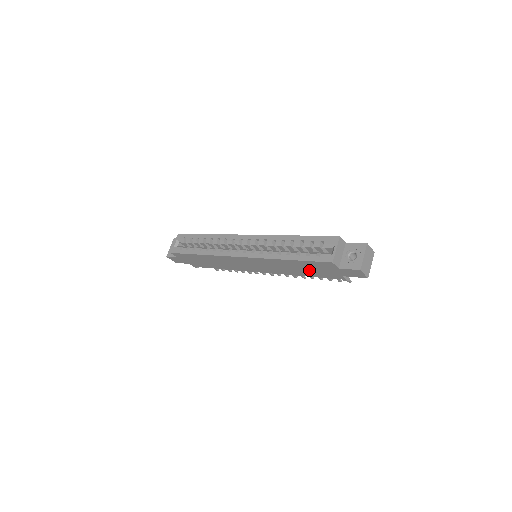
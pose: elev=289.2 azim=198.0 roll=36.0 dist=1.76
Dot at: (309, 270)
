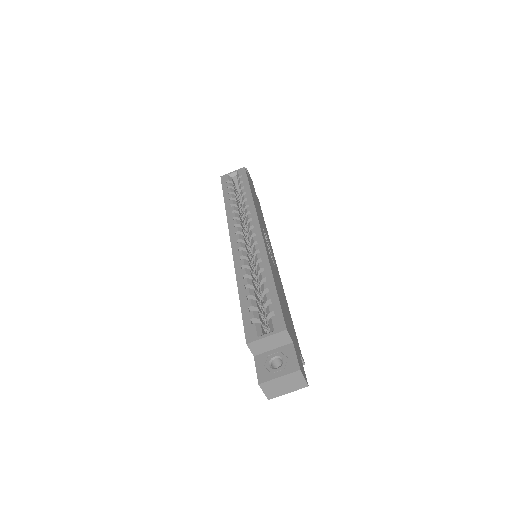
Dot at: occluded
